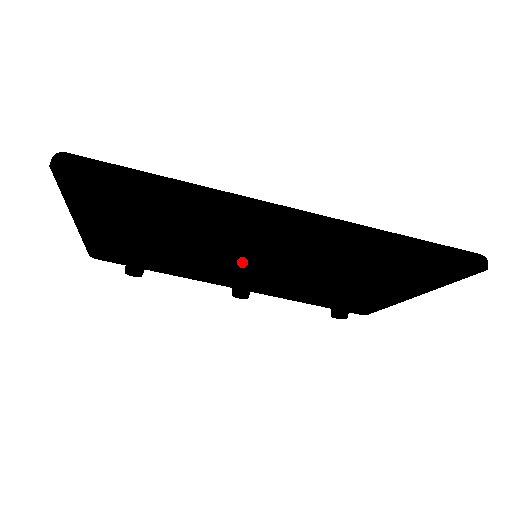
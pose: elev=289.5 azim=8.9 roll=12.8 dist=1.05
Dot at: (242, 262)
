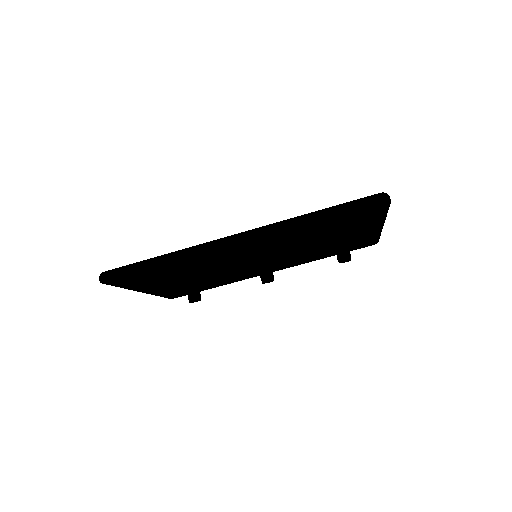
Dot at: occluded
